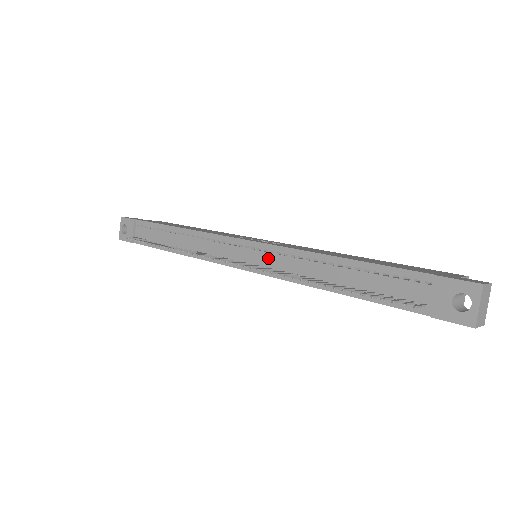
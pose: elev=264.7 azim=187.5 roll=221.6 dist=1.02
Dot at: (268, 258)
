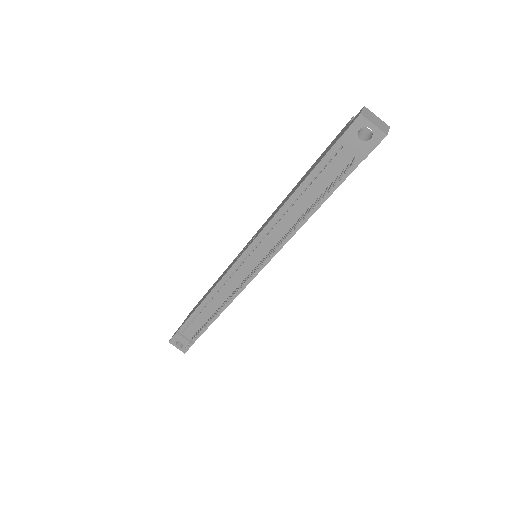
Dot at: (262, 248)
